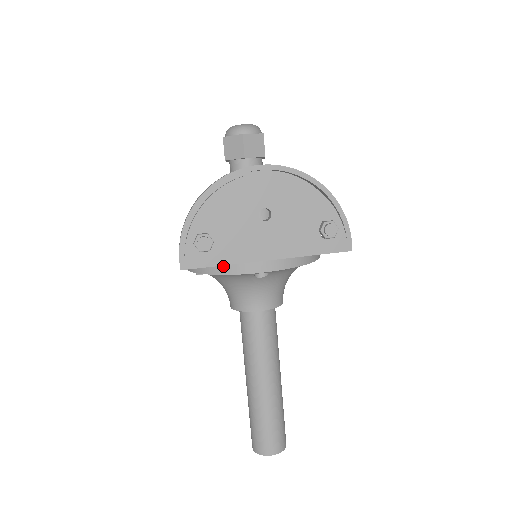
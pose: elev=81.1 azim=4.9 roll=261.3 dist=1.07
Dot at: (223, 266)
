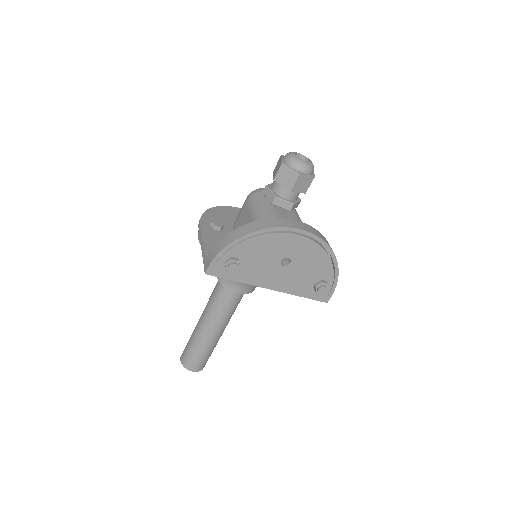
Dot at: occluded
